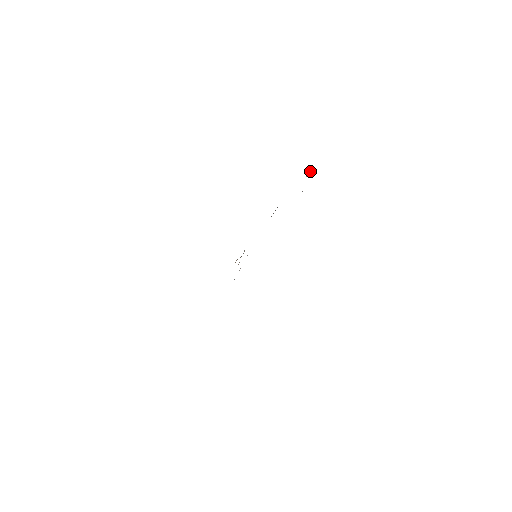
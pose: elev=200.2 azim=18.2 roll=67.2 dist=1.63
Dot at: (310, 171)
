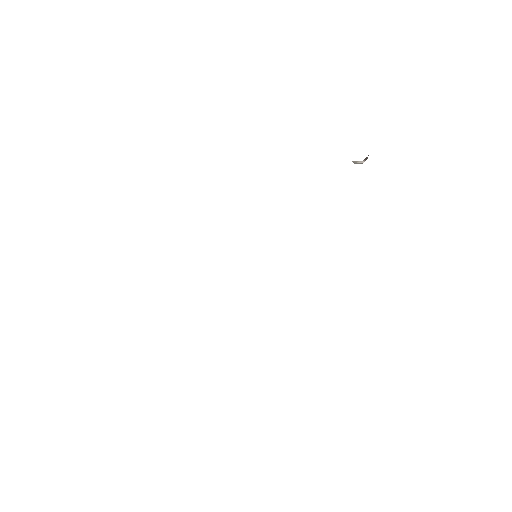
Dot at: occluded
